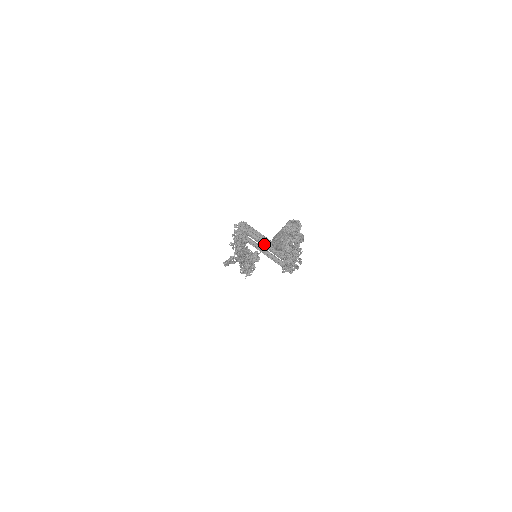
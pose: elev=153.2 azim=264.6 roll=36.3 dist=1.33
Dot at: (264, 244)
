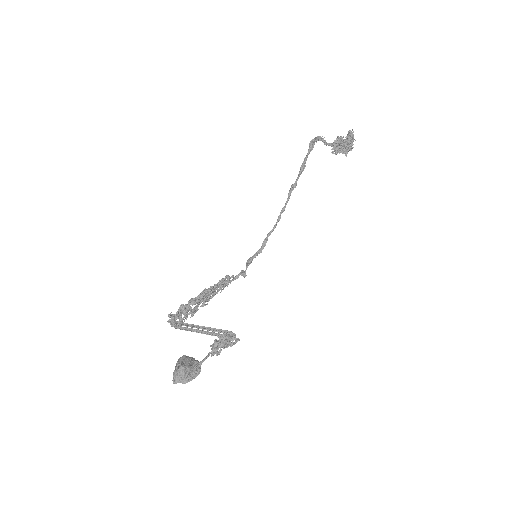
Dot at: (197, 330)
